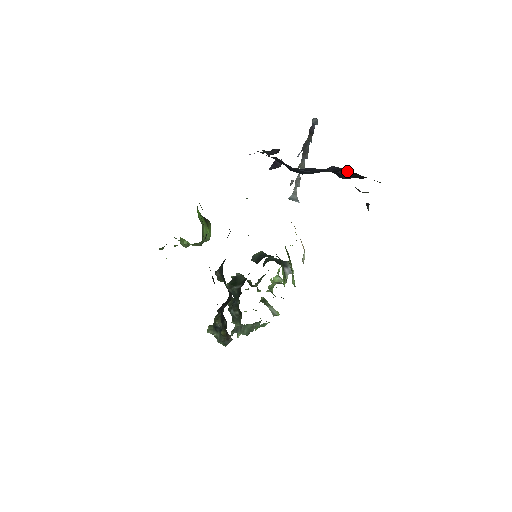
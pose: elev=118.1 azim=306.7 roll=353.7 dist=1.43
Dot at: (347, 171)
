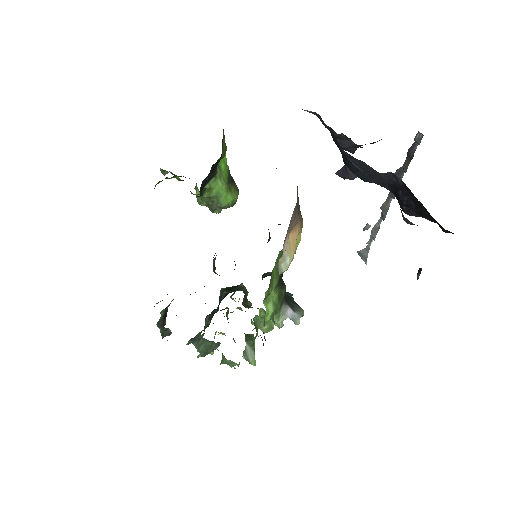
Dot at: (407, 191)
